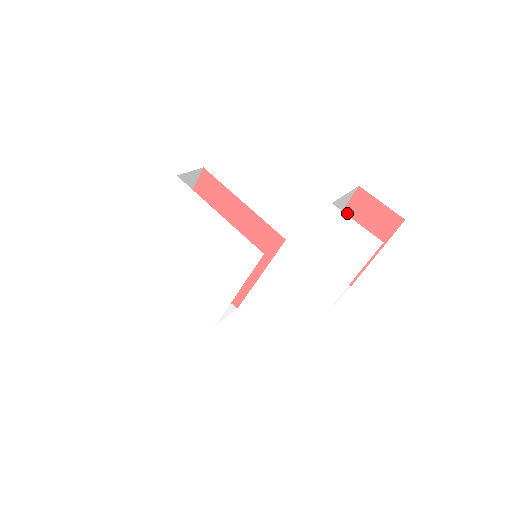
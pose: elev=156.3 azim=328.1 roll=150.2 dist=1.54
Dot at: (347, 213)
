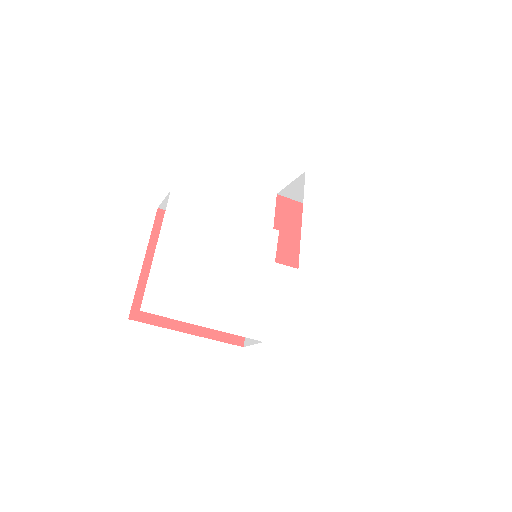
Dot at: (279, 216)
